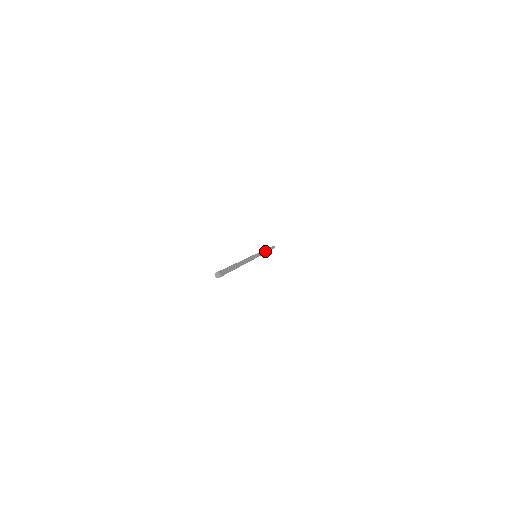
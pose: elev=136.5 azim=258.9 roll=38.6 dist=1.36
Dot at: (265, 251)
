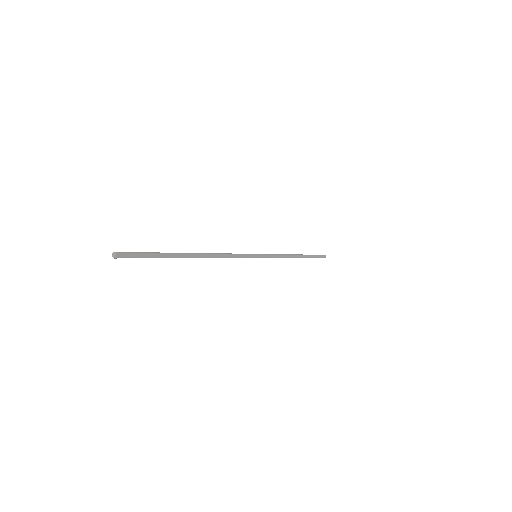
Dot at: (287, 256)
